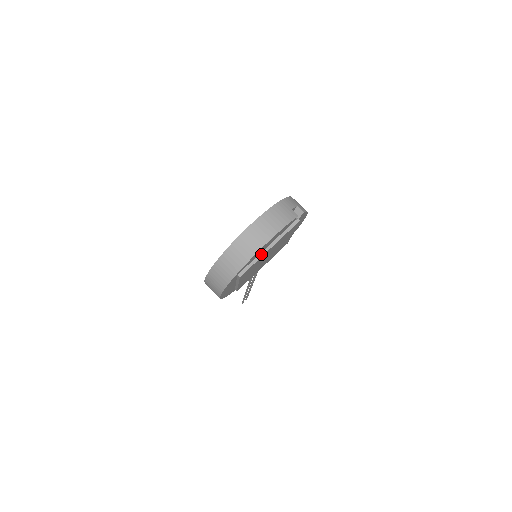
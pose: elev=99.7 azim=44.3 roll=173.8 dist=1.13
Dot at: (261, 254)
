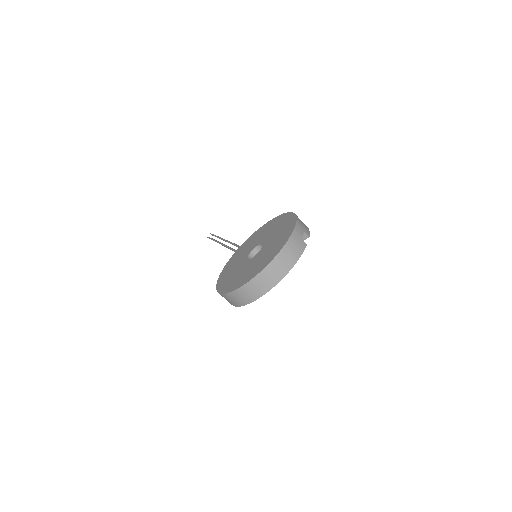
Dot at: occluded
